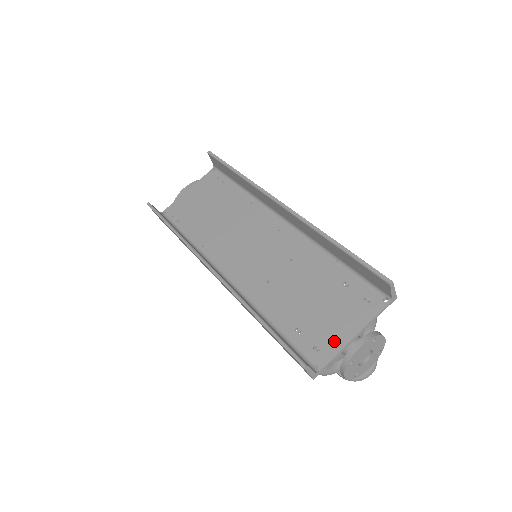
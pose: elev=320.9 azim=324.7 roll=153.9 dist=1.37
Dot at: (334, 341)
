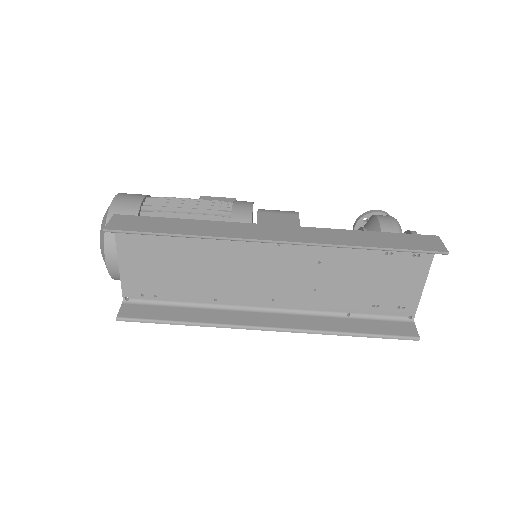
Dot at: (411, 296)
